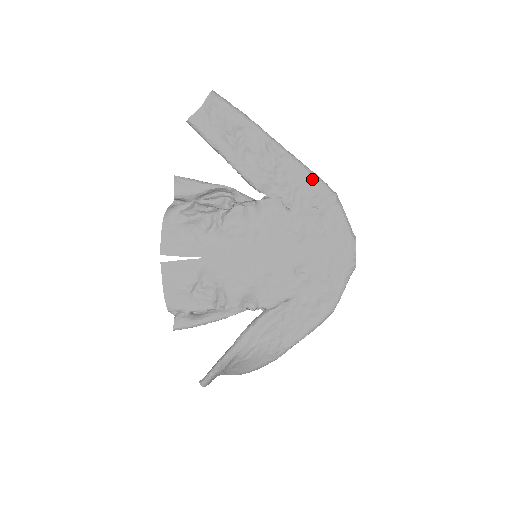
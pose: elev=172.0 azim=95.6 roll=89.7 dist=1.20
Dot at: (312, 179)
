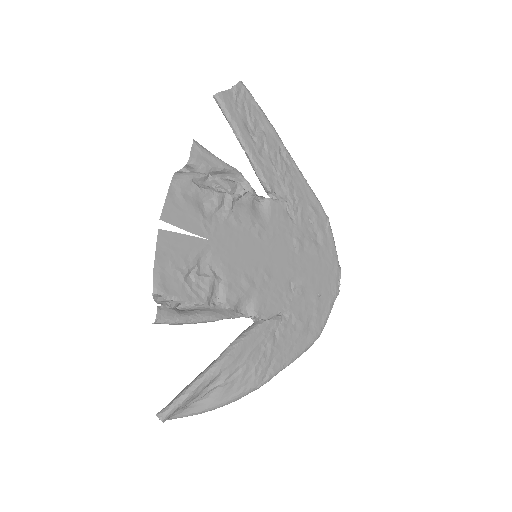
Dot at: (312, 196)
